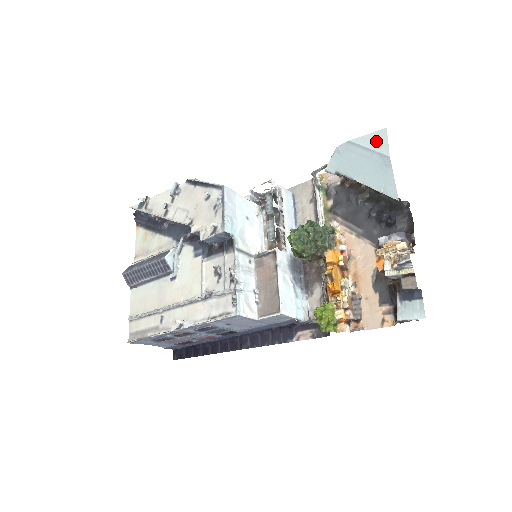
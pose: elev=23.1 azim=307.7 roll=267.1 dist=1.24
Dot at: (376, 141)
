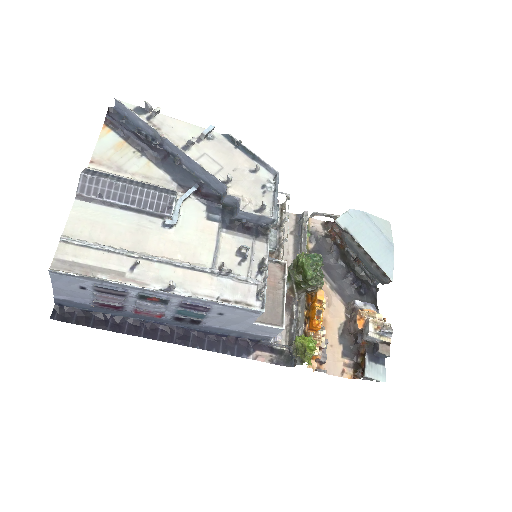
Dot at: (384, 226)
